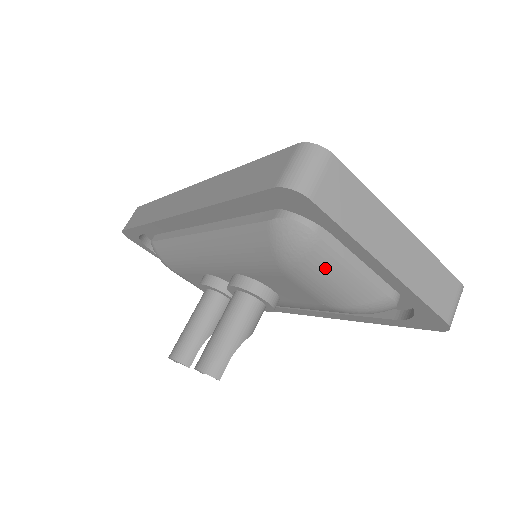
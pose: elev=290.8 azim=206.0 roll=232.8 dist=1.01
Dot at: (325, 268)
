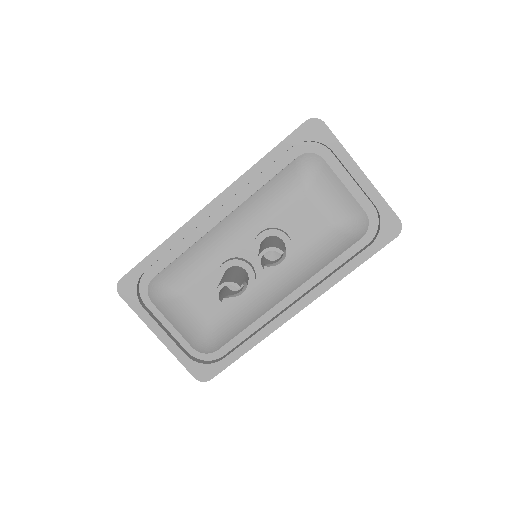
Dot at: (330, 183)
